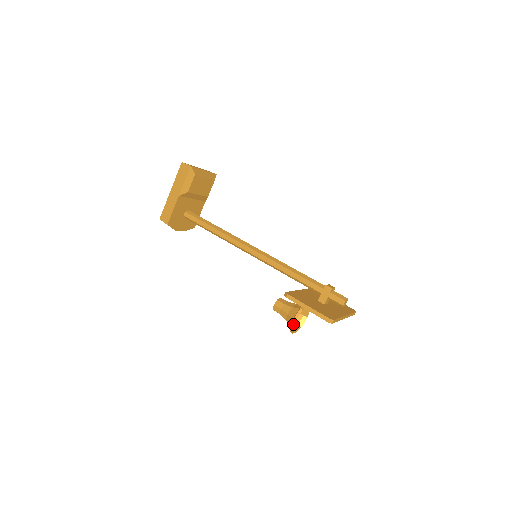
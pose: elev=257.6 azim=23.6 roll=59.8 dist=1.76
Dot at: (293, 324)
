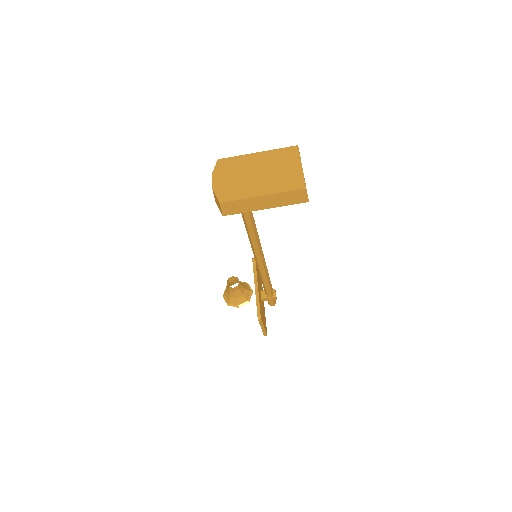
Dot at: occluded
